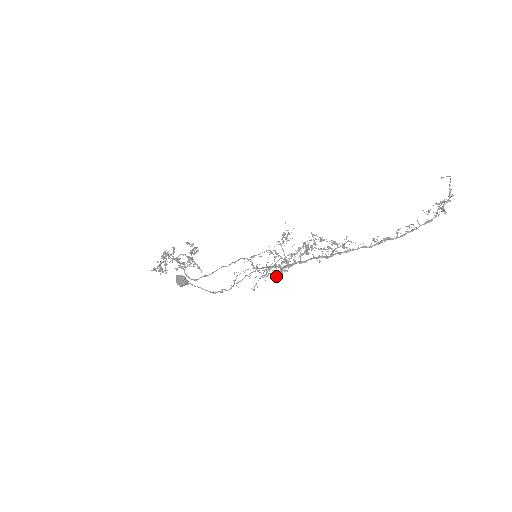
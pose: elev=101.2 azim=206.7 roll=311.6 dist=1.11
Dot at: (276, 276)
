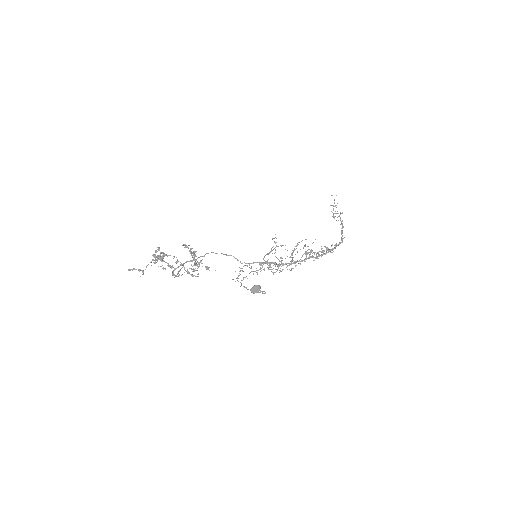
Dot at: occluded
